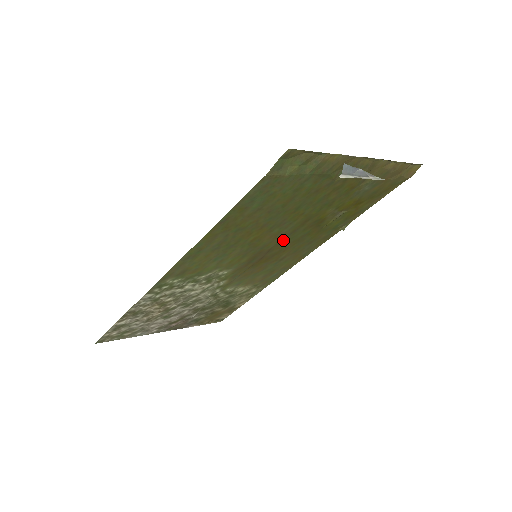
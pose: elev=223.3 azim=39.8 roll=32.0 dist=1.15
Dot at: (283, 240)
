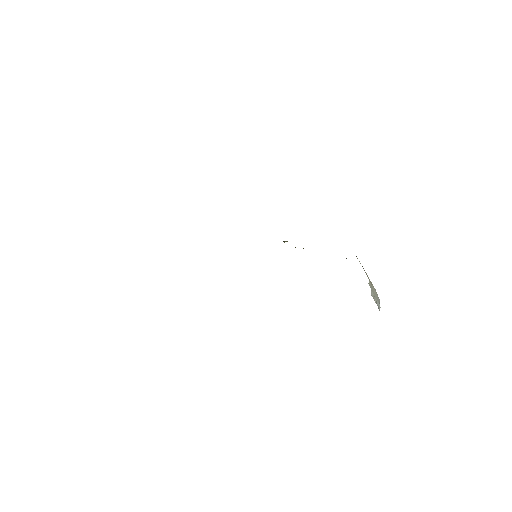
Dot at: occluded
